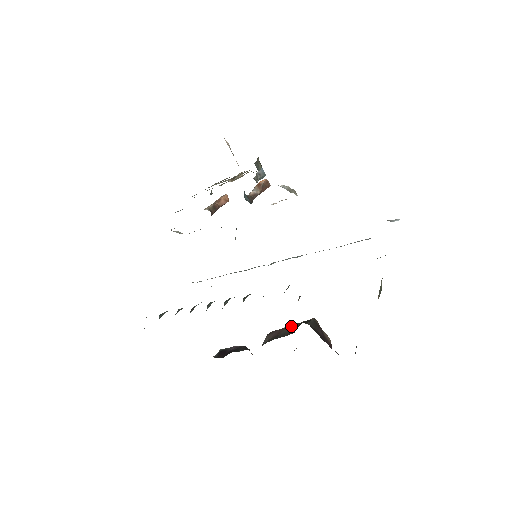
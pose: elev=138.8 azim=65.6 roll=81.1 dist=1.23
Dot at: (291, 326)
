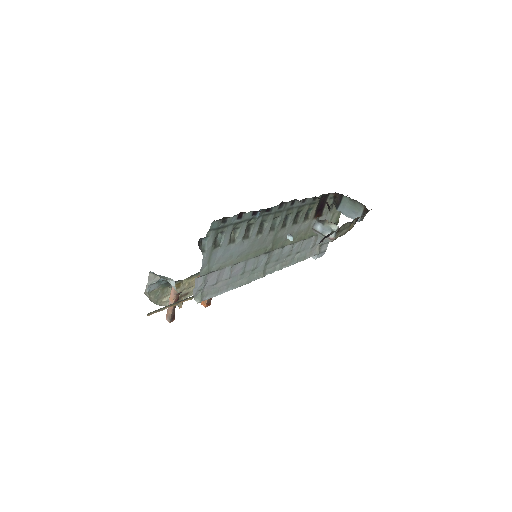
Dot at: occluded
